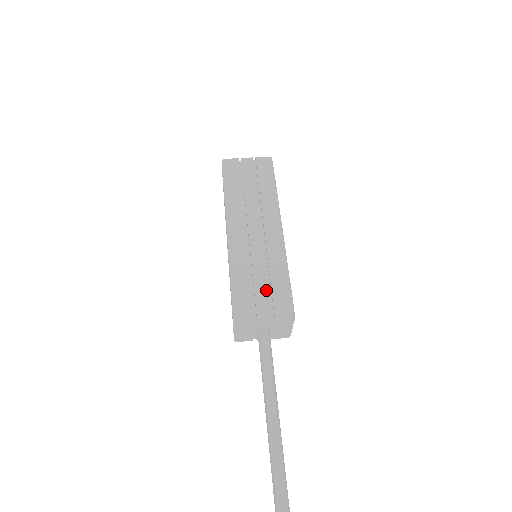
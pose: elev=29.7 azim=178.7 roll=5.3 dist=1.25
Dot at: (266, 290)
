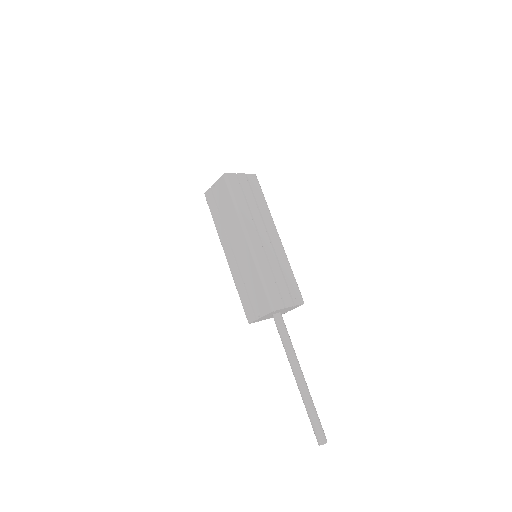
Dot at: (285, 285)
